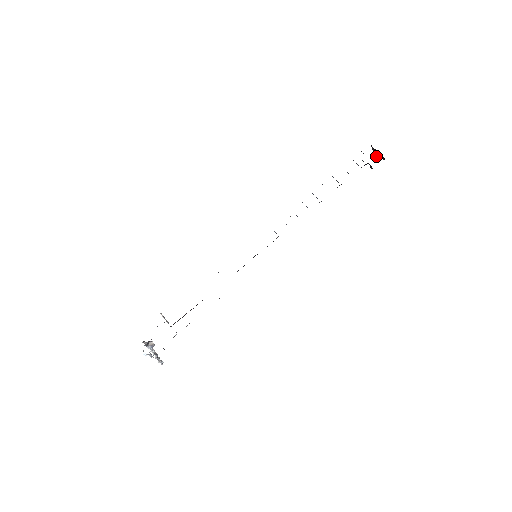
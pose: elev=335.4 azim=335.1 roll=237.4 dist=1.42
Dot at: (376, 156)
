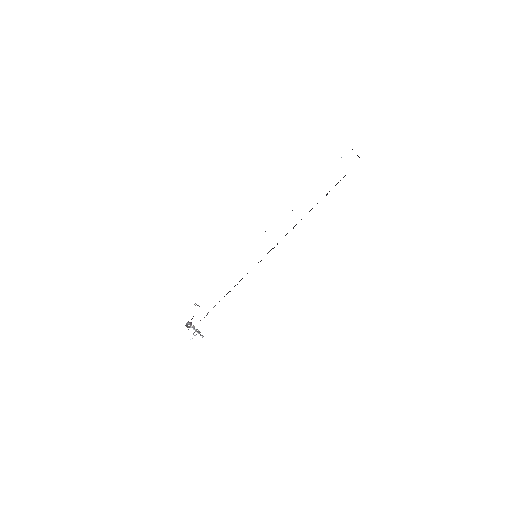
Dot at: occluded
